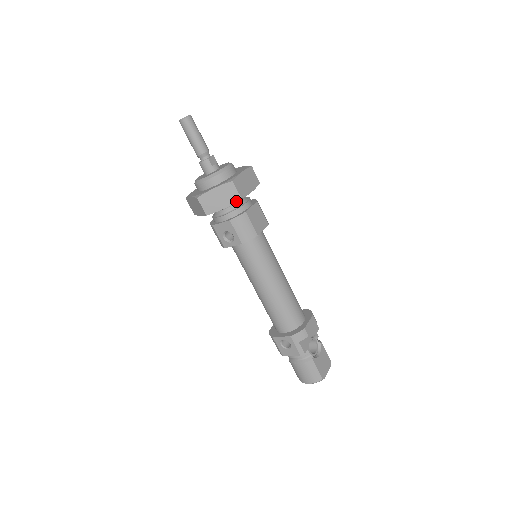
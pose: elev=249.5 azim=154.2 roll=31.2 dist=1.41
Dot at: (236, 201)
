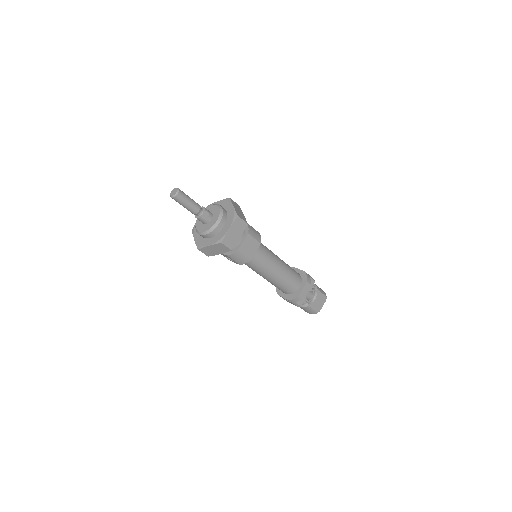
Dot at: (228, 251)
